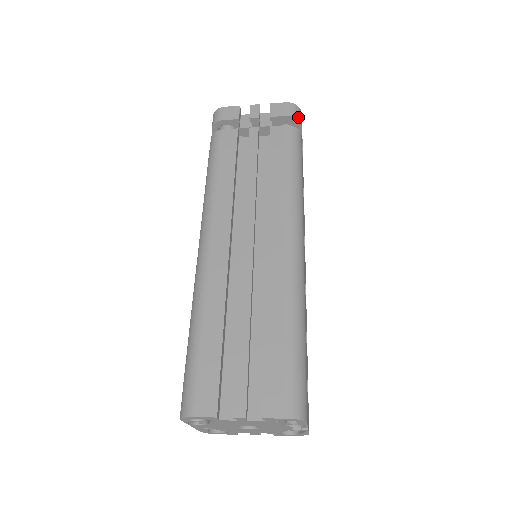
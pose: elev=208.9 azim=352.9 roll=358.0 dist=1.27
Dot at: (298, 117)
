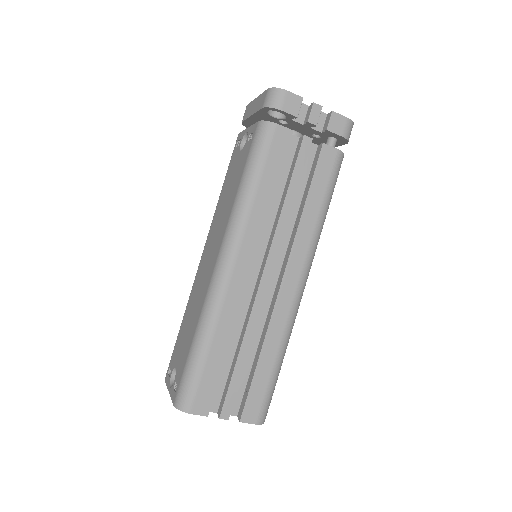
Dot at: occluded
